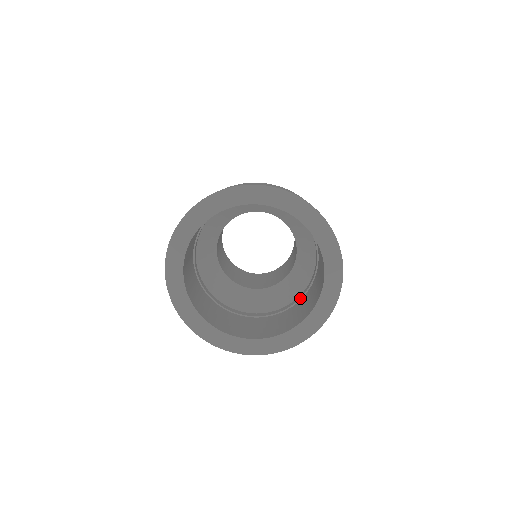
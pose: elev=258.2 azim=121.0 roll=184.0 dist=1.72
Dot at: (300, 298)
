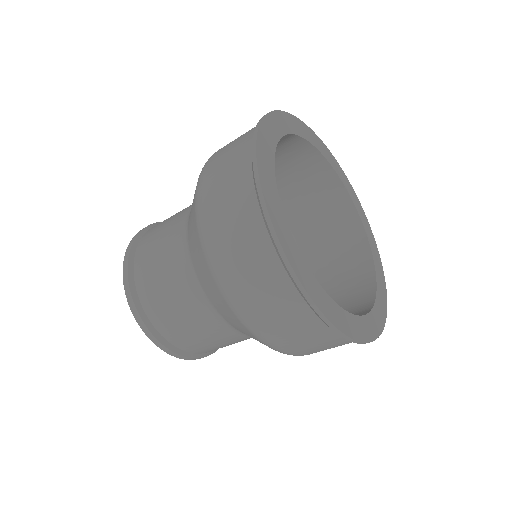
Dot at: occluded
